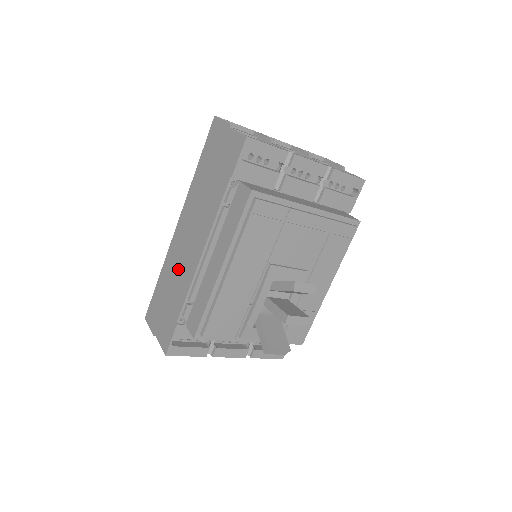
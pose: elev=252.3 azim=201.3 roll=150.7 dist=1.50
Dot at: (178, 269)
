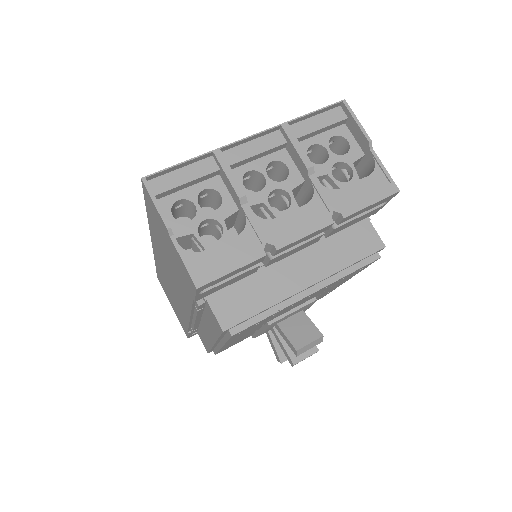
Dot at: (171, 291)
